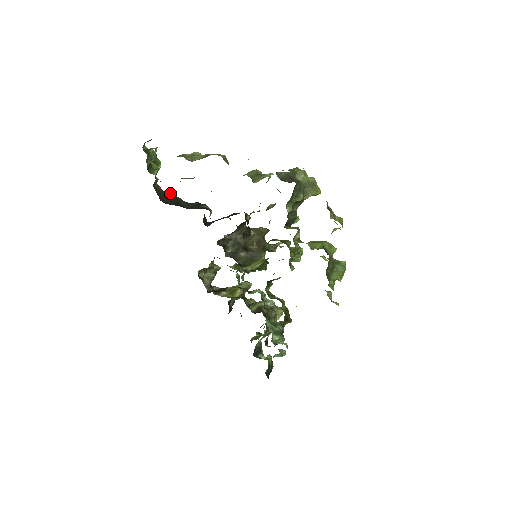
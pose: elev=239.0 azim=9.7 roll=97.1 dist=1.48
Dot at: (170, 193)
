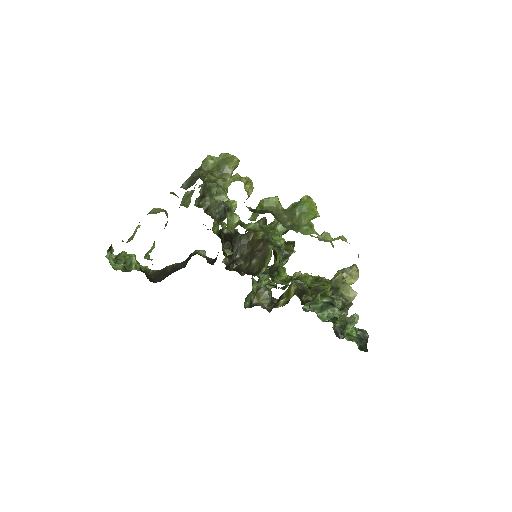
Dot at: (166, 267)
